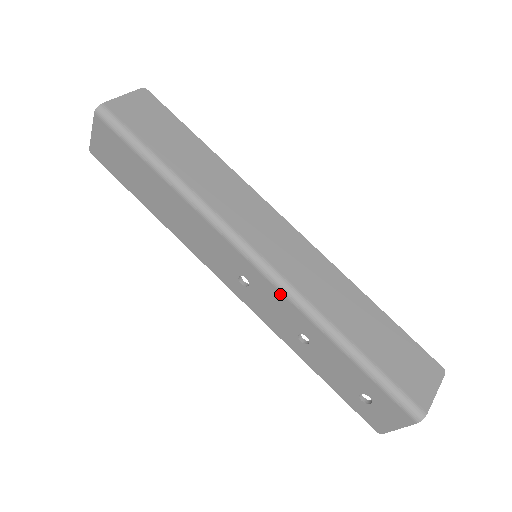
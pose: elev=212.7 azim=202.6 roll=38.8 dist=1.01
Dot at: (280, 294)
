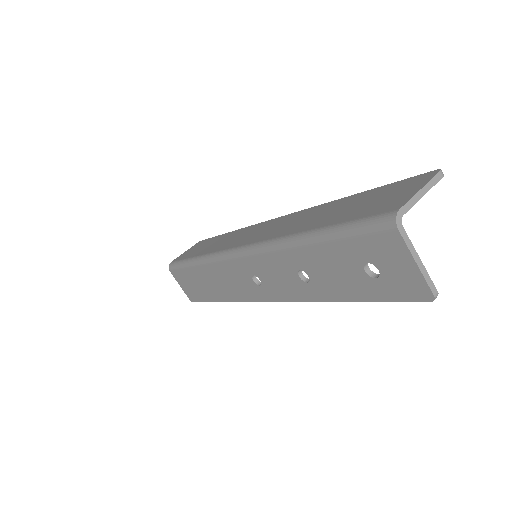
Dot at: (261, 257)
